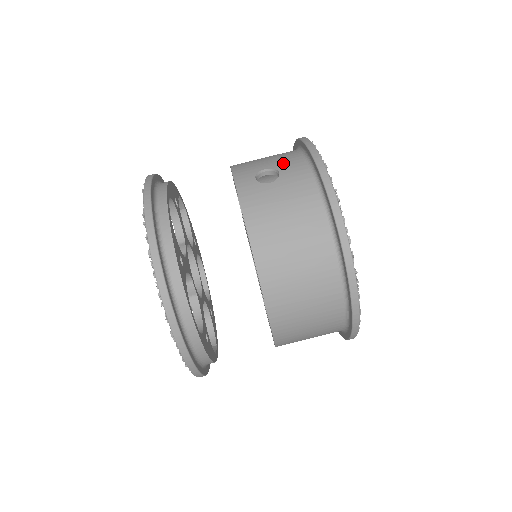
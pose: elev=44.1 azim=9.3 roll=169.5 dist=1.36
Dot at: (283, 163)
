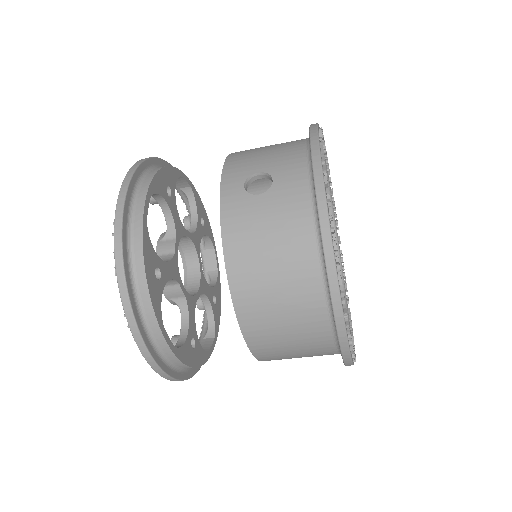
Dot at: (281, 166)
